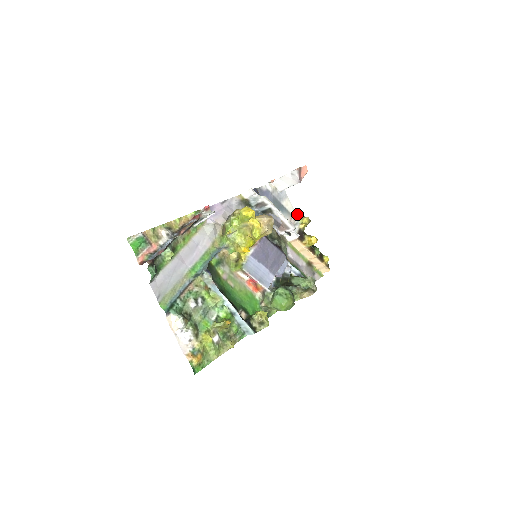
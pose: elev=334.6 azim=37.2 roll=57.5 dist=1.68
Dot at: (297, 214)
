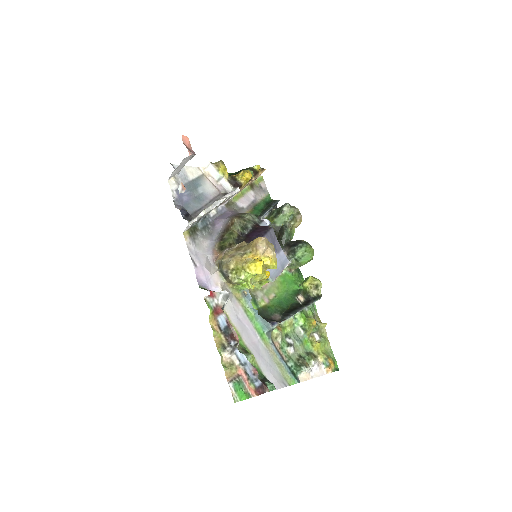
Dot at: (204, 168)
